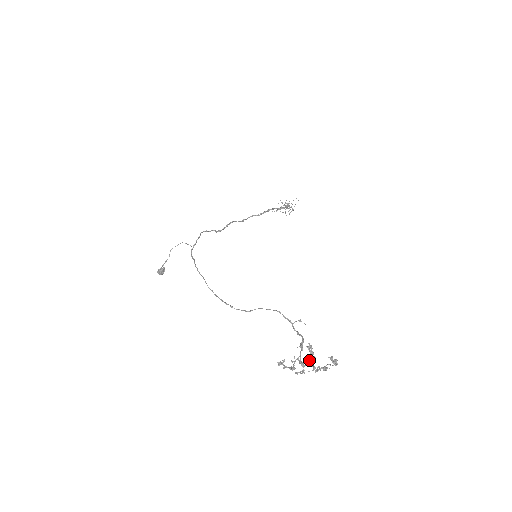
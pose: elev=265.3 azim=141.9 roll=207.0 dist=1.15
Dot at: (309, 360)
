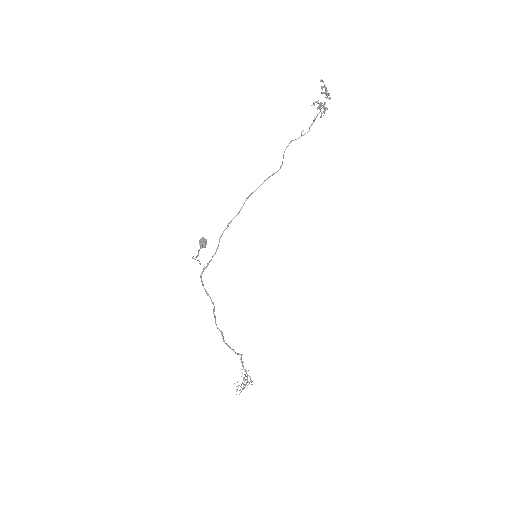
Dot at: (323, 106)
